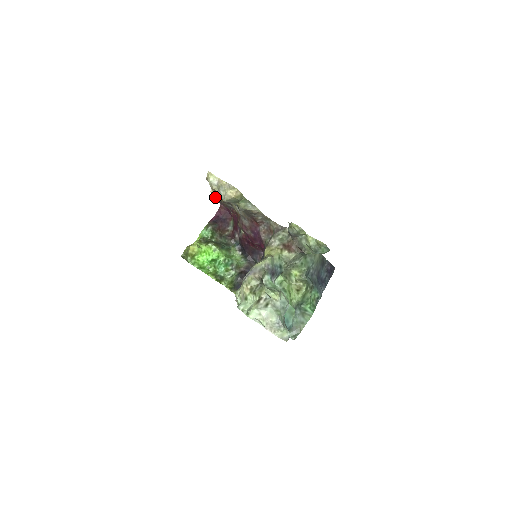
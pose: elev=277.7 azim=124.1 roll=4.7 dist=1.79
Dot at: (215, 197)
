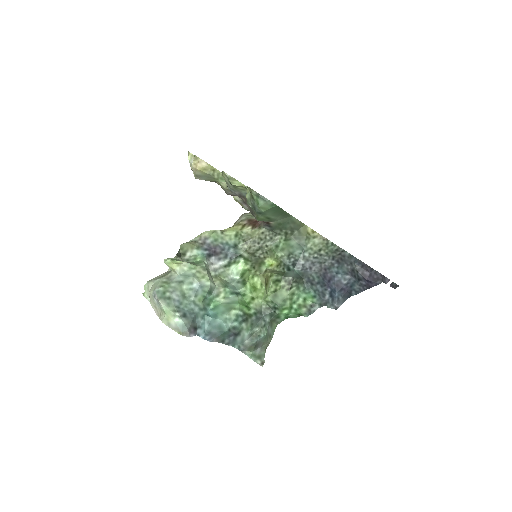
Dot at: (240, 200)
